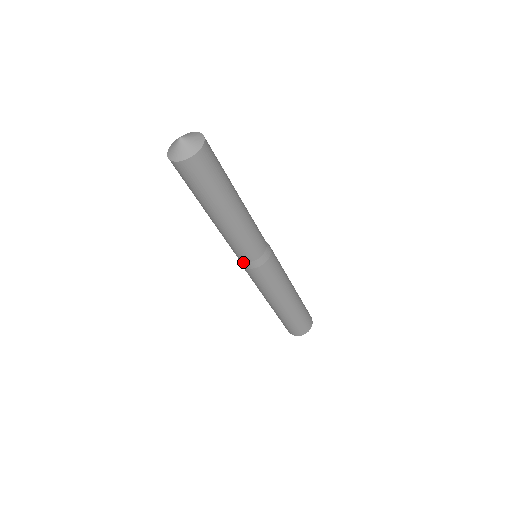
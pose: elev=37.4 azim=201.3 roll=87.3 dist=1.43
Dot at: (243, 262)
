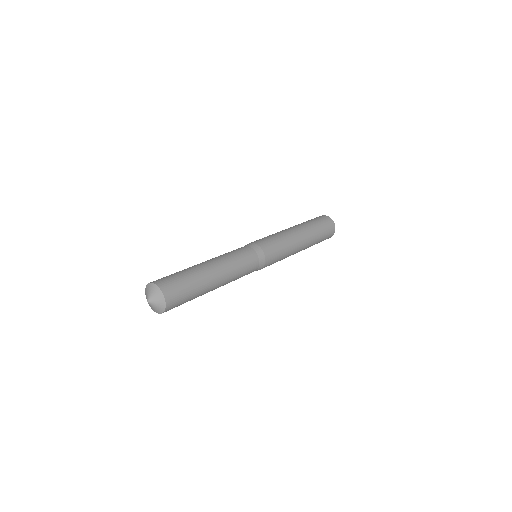
Dot at: occluded
